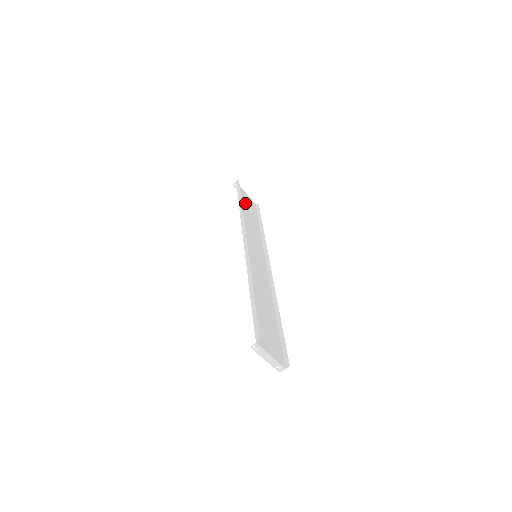
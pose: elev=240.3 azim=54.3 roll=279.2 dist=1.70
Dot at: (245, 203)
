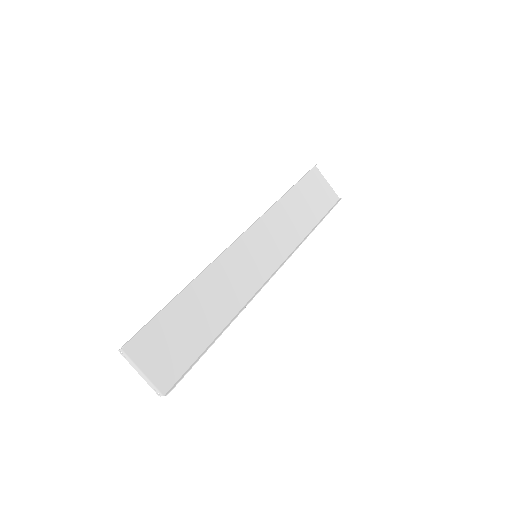
Dot at: (308, 193)
